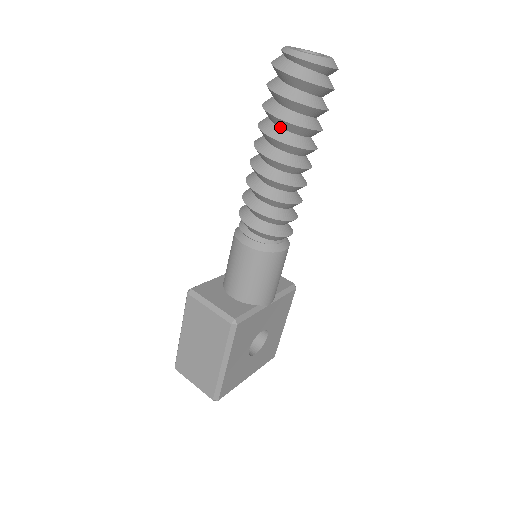
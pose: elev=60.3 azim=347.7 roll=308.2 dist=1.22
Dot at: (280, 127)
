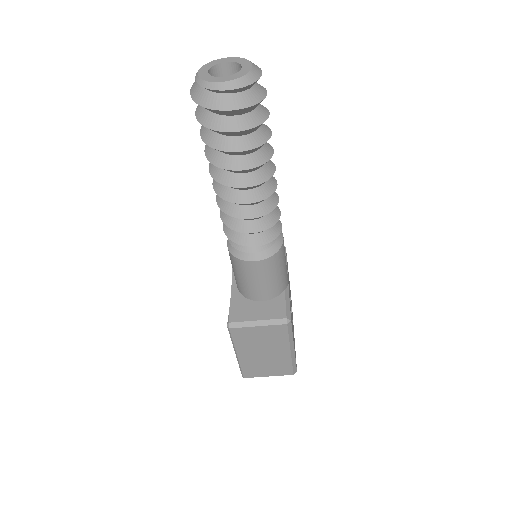
Dot at: (240, 155)
